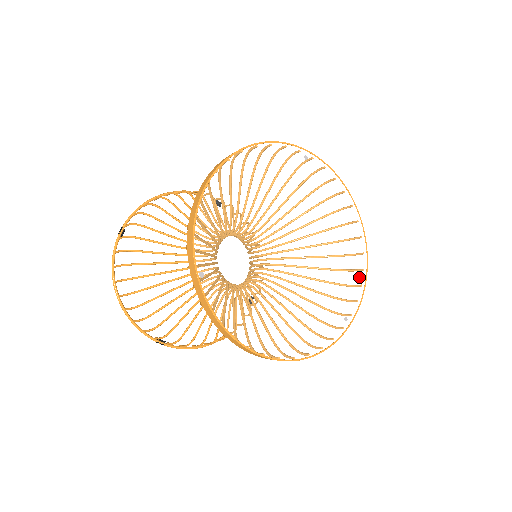
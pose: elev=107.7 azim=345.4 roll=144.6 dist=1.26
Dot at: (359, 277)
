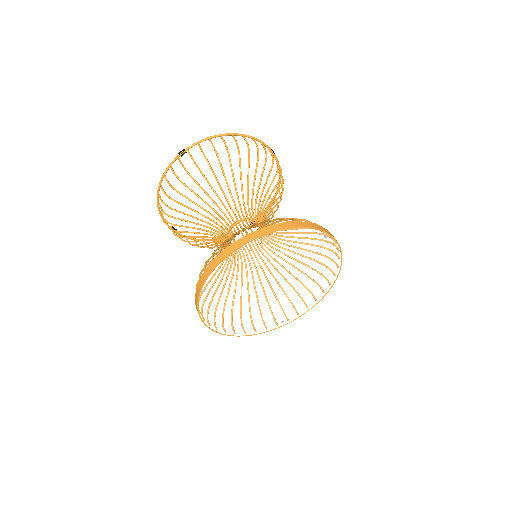
Dot at: (309, 305)
